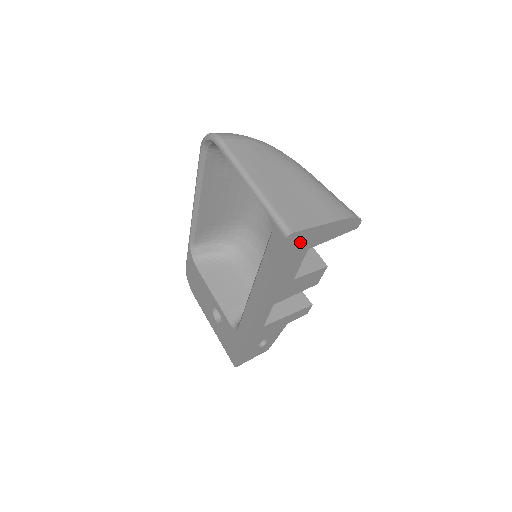
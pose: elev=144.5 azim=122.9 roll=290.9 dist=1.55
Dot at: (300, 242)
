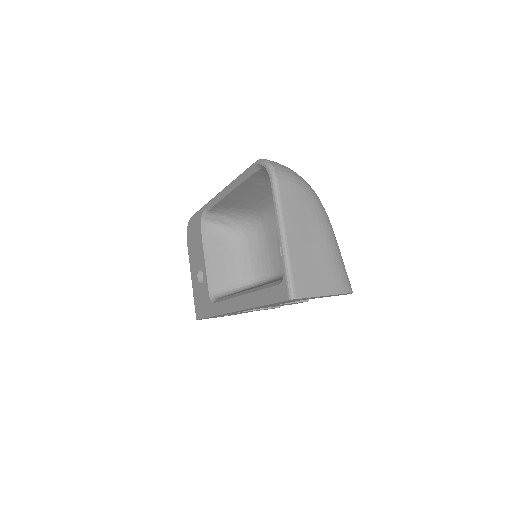
Dot at: occluded
